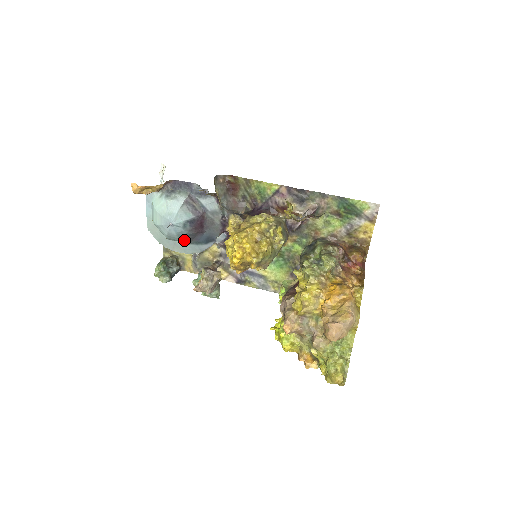
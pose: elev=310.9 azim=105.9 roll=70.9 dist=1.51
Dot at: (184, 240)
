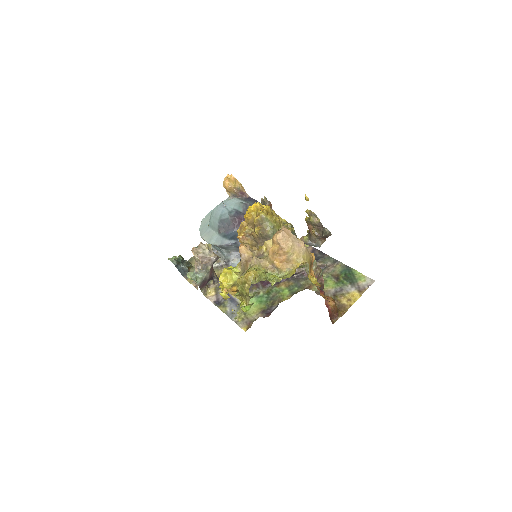
Dot at: (220, 225)
